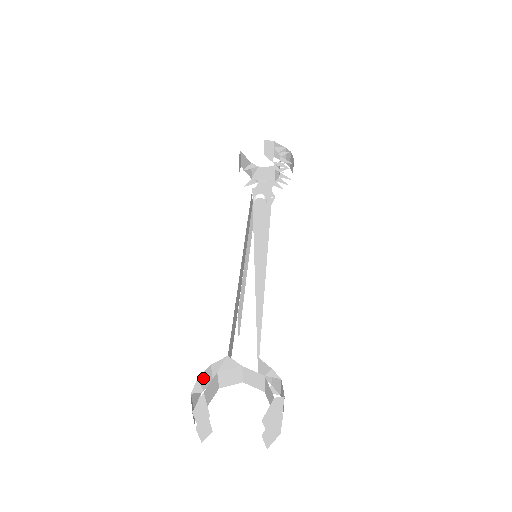
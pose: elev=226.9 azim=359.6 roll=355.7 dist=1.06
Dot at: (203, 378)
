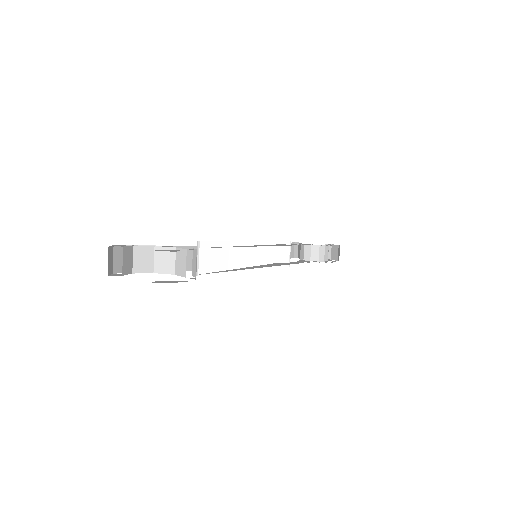
Dot at: occluded
